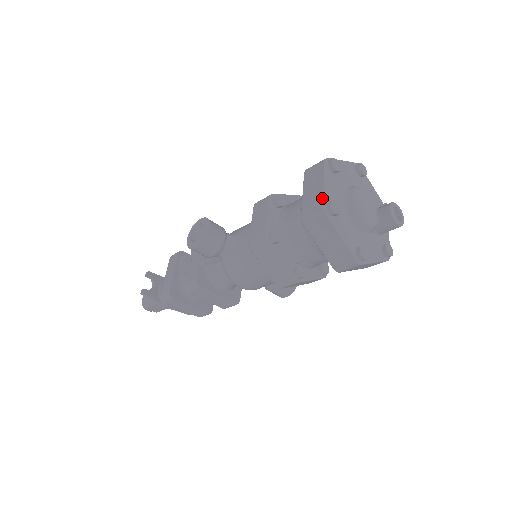
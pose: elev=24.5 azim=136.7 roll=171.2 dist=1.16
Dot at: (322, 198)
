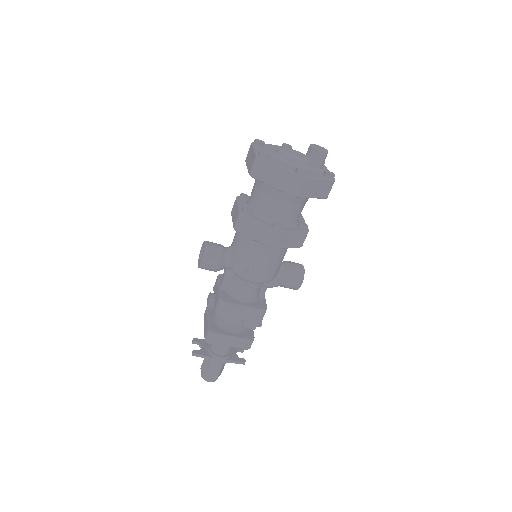
Dot at: (254, 154)
